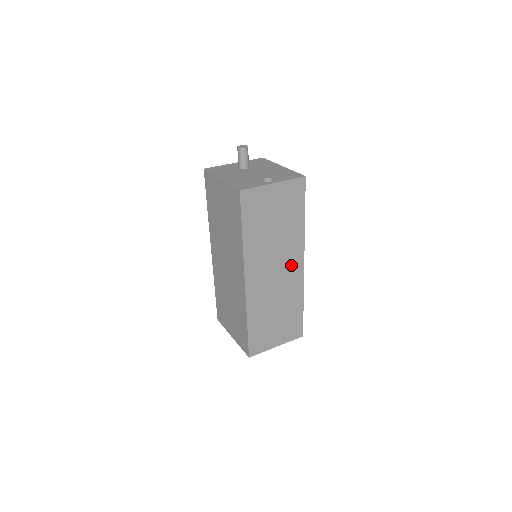
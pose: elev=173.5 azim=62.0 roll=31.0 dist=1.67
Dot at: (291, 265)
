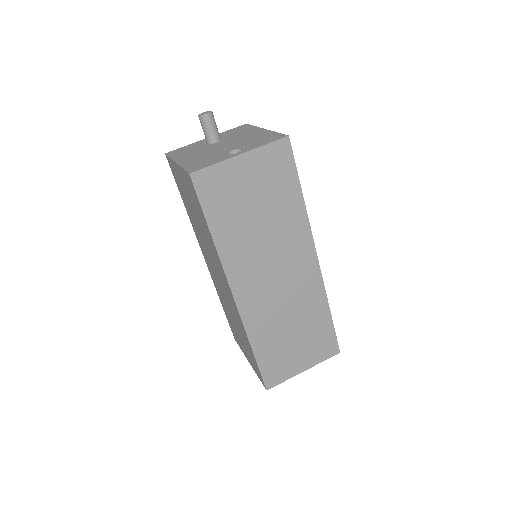
Dot at: (298, 263)
